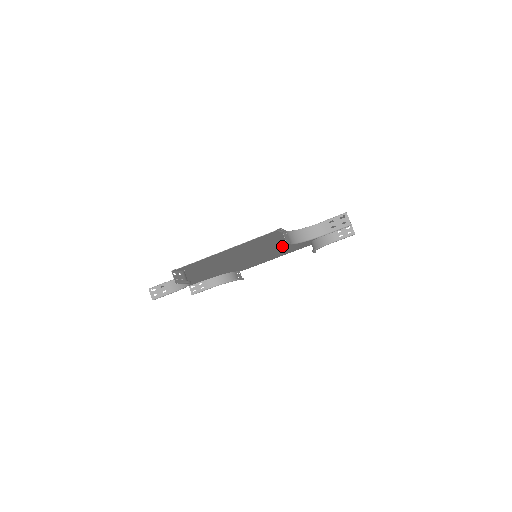
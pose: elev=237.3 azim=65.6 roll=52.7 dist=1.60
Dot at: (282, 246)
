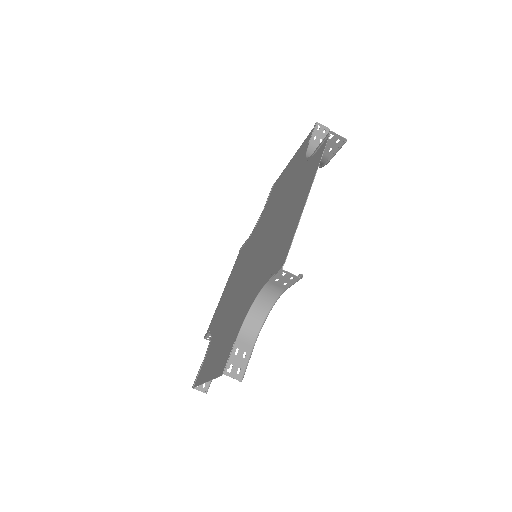
Dot at: (261, 232)
